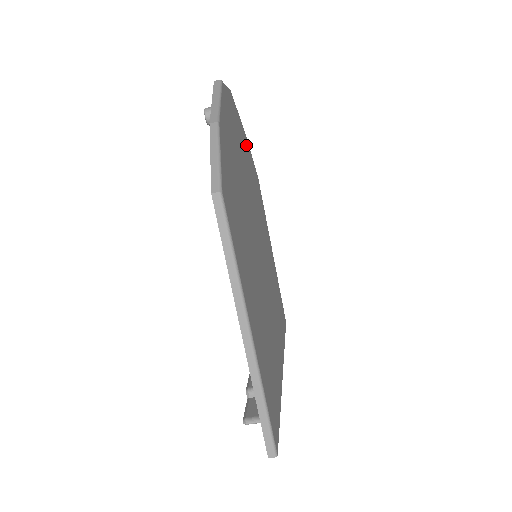
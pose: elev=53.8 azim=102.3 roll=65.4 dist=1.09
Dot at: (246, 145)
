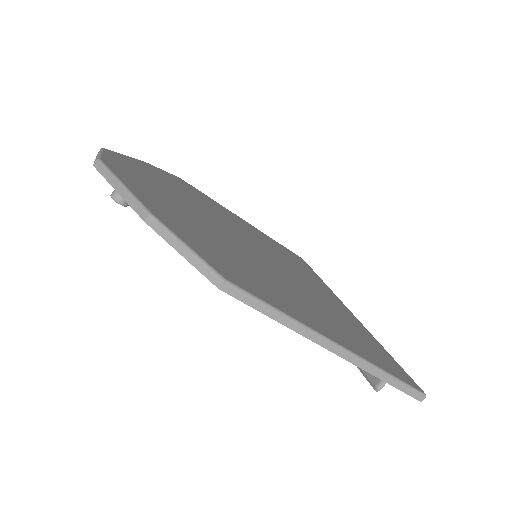
Dot at: (154, 171)
